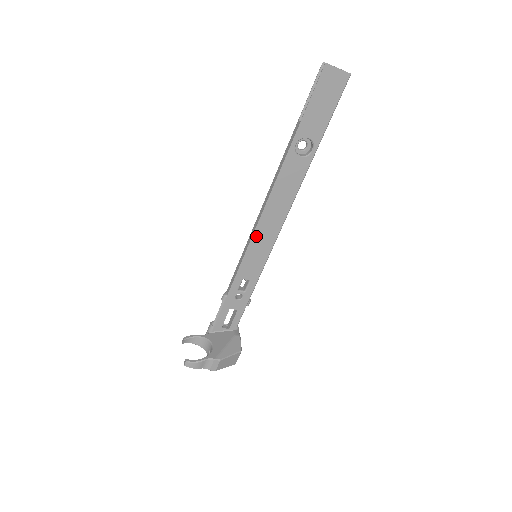
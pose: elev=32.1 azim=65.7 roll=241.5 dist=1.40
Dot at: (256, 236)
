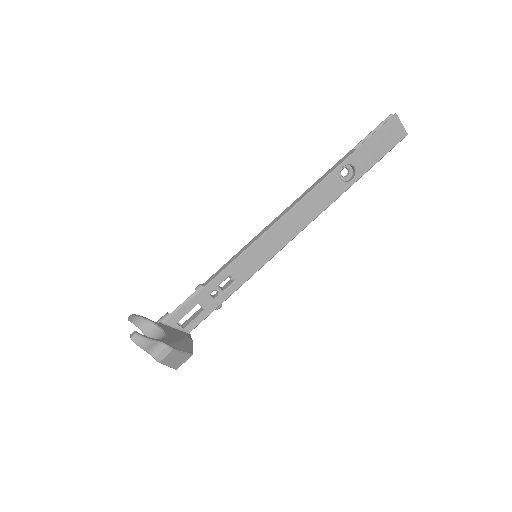
Dot at: (267, 235)
